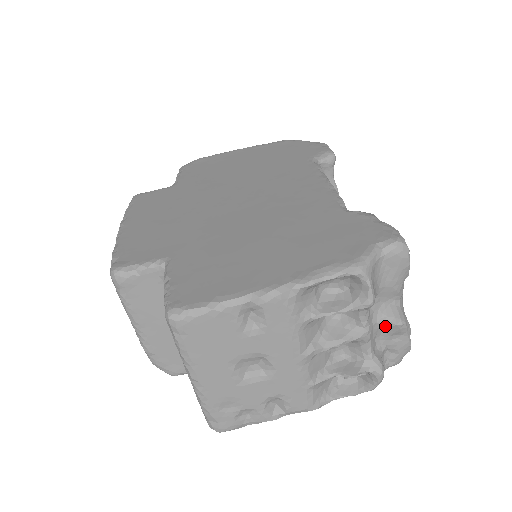
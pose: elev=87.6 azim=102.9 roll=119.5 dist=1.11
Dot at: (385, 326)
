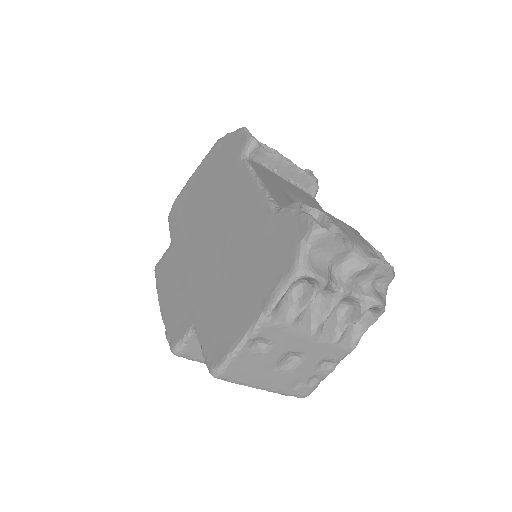
Dot at: (356, 276)
